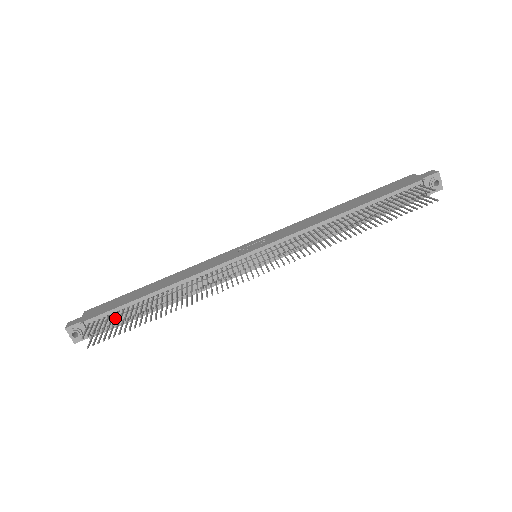
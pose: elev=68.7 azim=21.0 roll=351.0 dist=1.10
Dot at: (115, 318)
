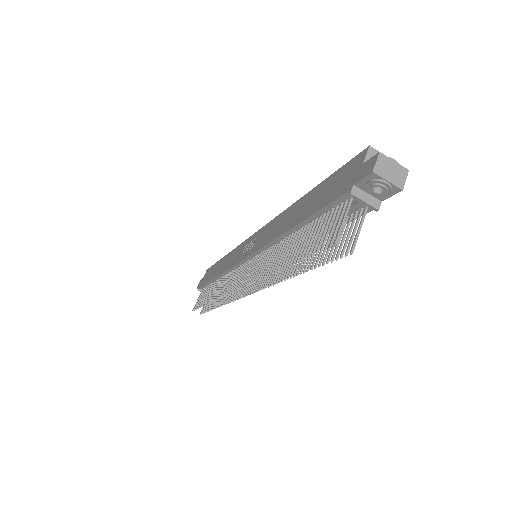
Dot at: (202, 298)
